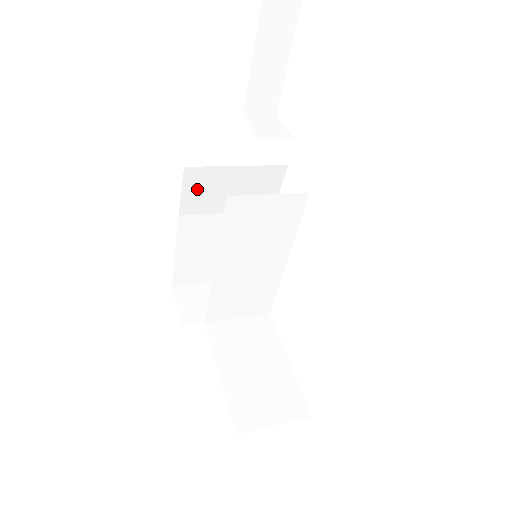
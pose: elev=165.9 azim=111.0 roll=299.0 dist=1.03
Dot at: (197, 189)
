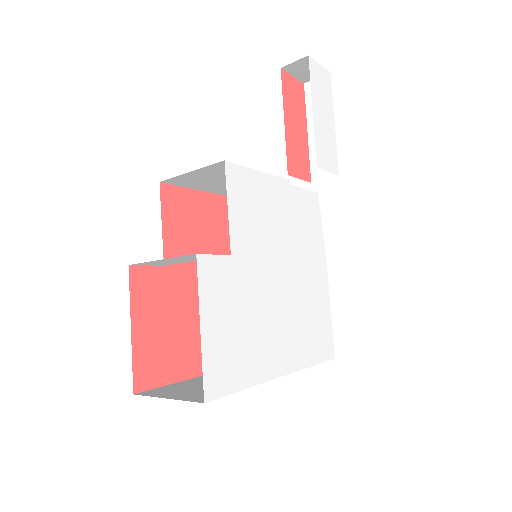
Dot at: occluded
